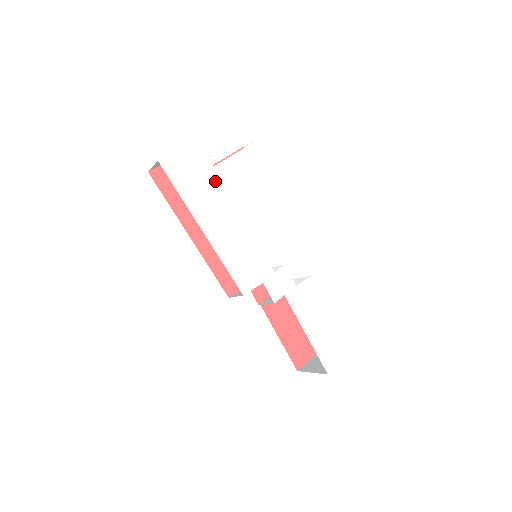
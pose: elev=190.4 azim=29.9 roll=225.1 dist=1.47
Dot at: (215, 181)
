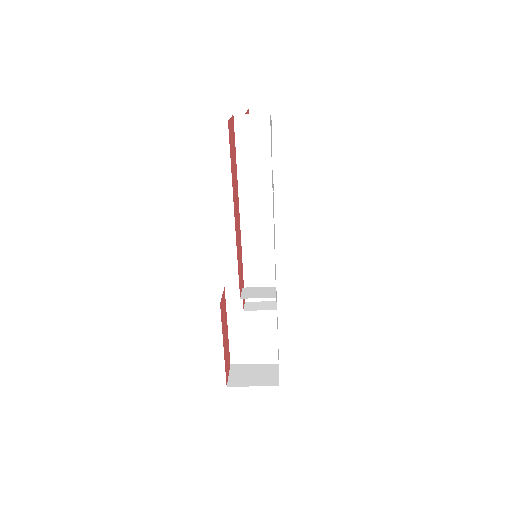
Dot at: occluded
